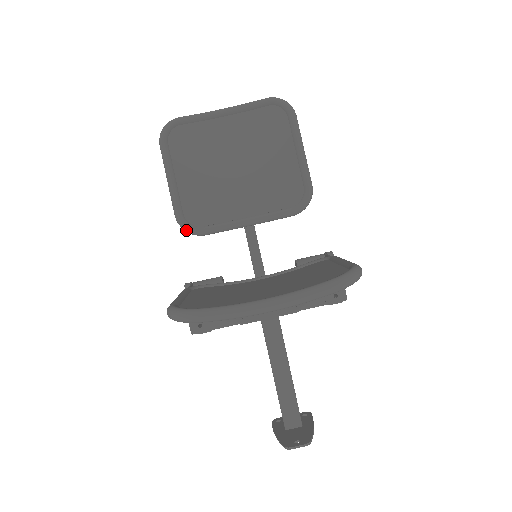
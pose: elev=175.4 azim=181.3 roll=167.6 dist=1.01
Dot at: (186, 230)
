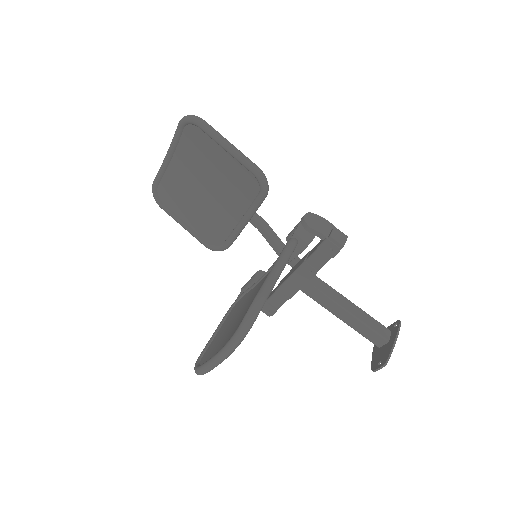
Dot at: occluded
